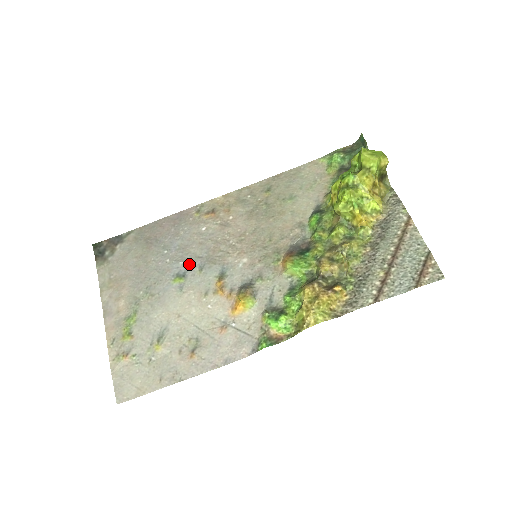
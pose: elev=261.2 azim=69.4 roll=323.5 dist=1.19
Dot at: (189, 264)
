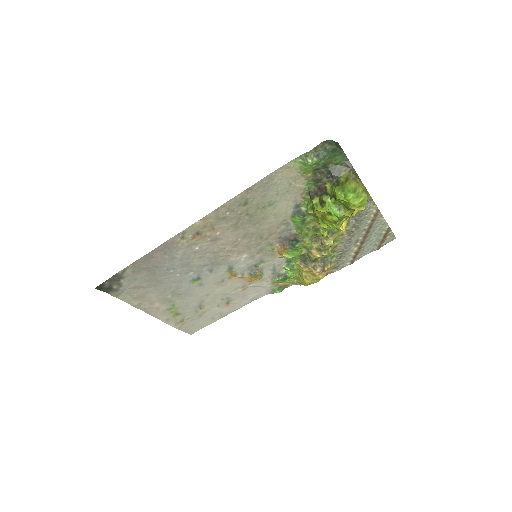
Dot at: (199, 272)
